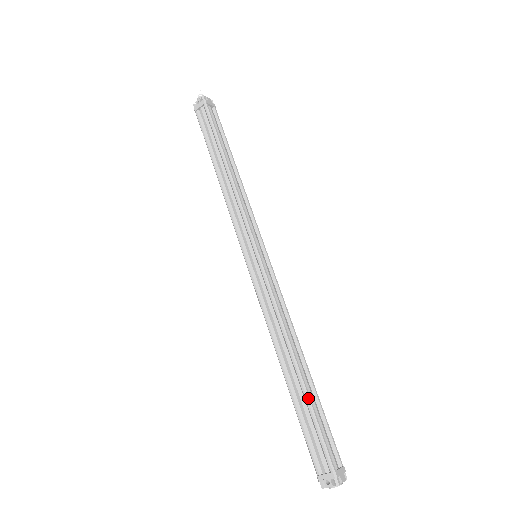
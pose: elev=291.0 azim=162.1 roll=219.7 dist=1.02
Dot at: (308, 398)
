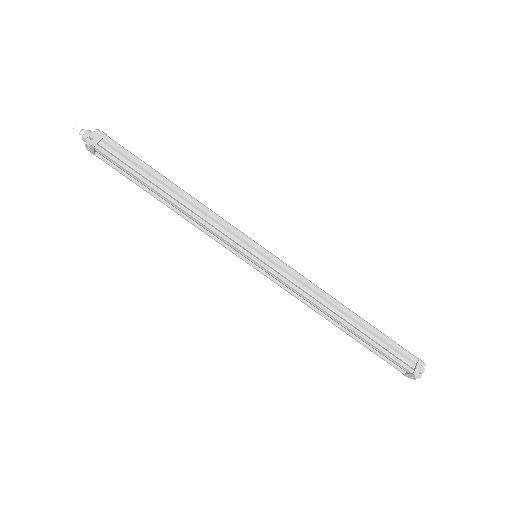
Dot at: (368, 341)
